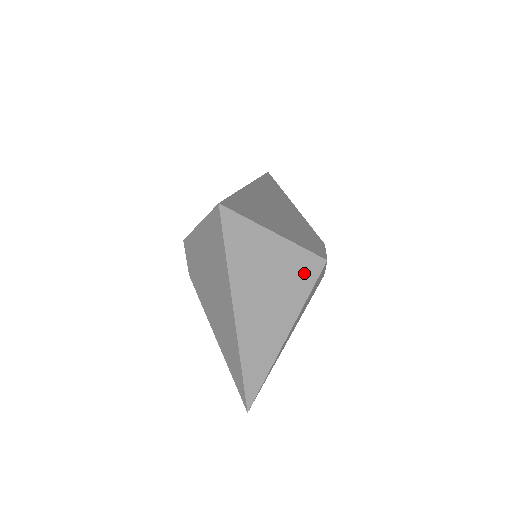
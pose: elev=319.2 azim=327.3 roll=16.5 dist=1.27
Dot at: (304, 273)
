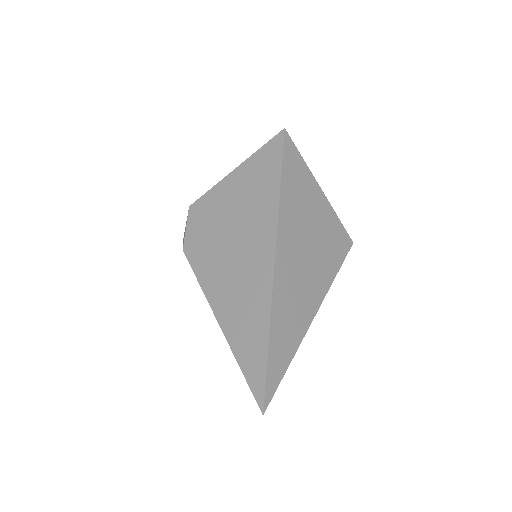
Dot at: (336, 244)
